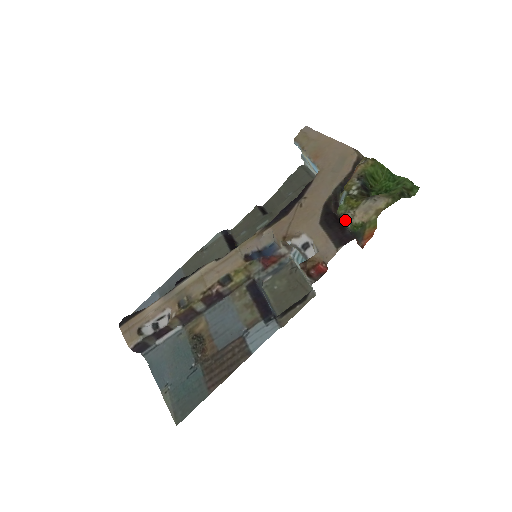
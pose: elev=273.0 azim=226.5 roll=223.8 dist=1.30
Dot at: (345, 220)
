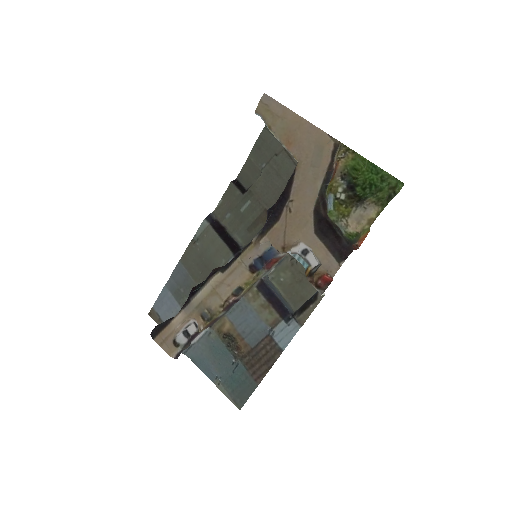
Dot at: (338, 226)
